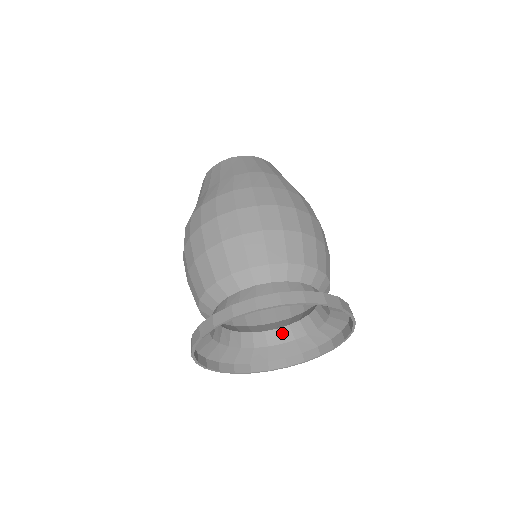
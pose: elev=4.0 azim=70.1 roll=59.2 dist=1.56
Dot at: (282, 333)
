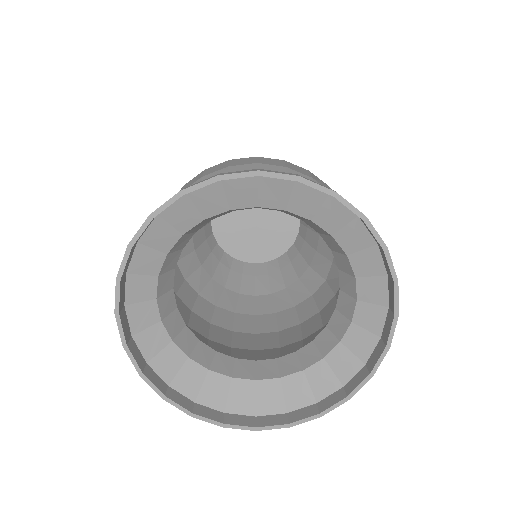
Dot at: (303, 355)
